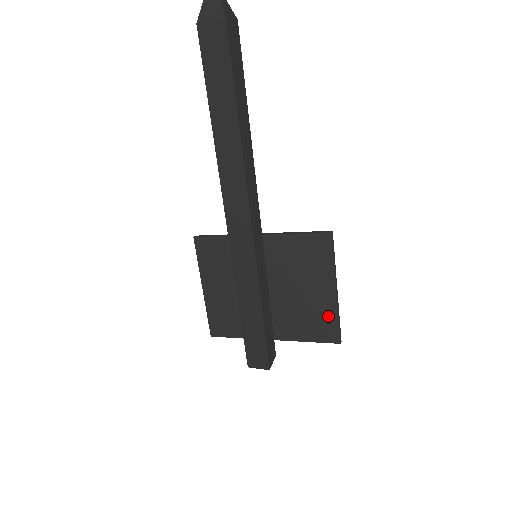
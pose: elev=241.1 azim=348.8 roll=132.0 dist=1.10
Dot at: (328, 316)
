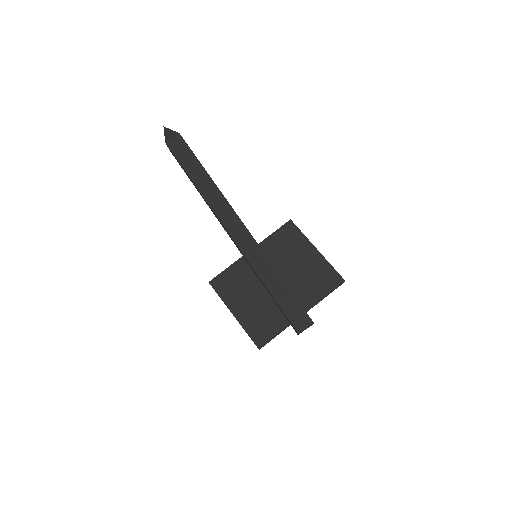
Dot at: (324, 269)
